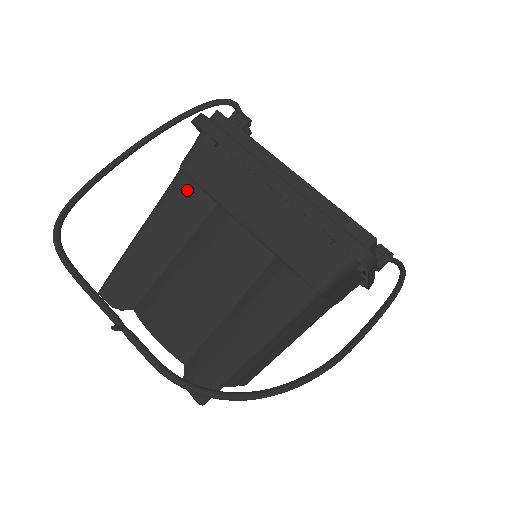
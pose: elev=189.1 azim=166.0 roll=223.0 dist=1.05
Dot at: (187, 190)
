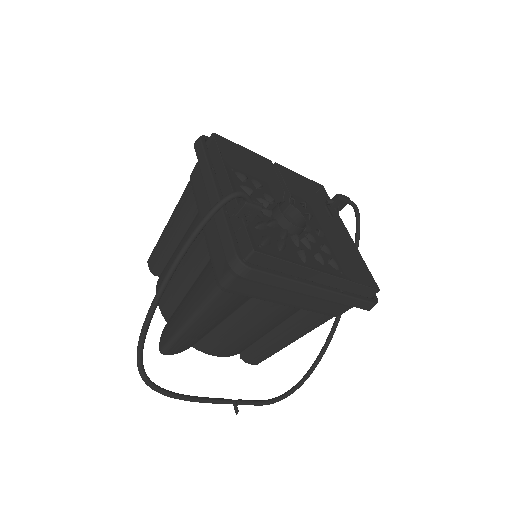
Dot at: (231, 299)
